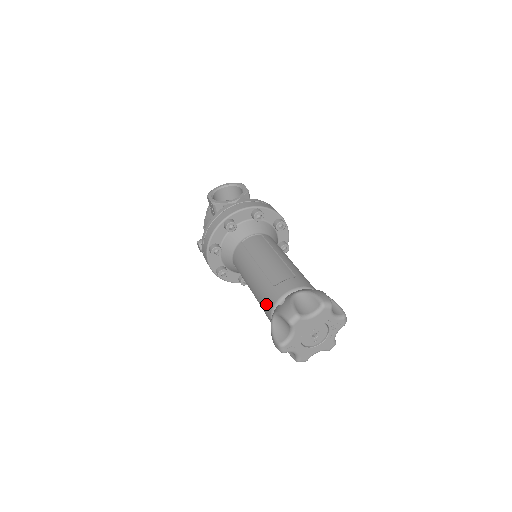
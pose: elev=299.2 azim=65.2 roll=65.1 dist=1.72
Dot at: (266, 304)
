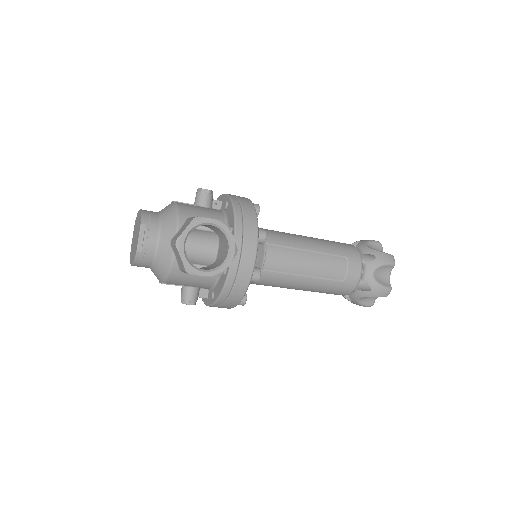
Dot at: (339, 294)
